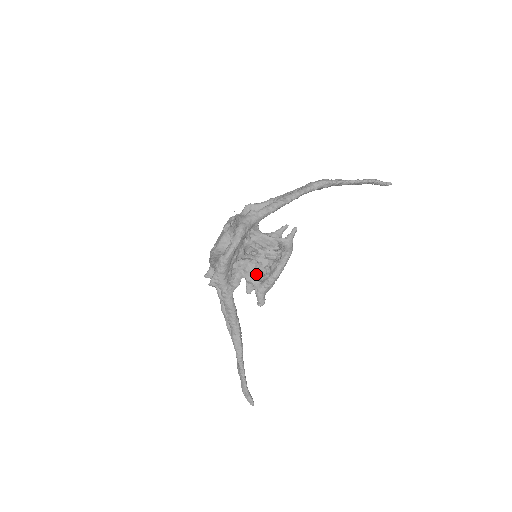
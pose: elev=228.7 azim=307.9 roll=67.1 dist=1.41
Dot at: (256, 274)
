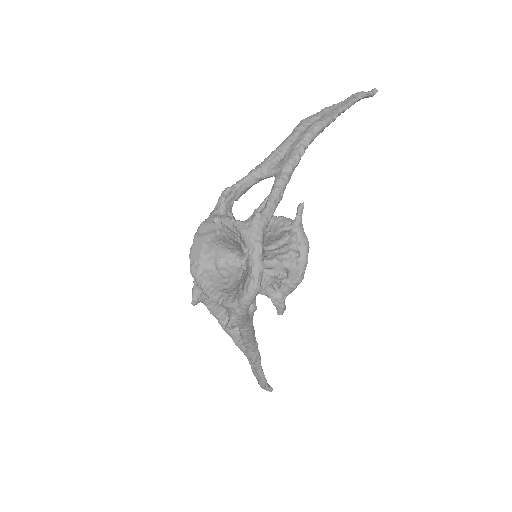
Dot at: (269, 283)
